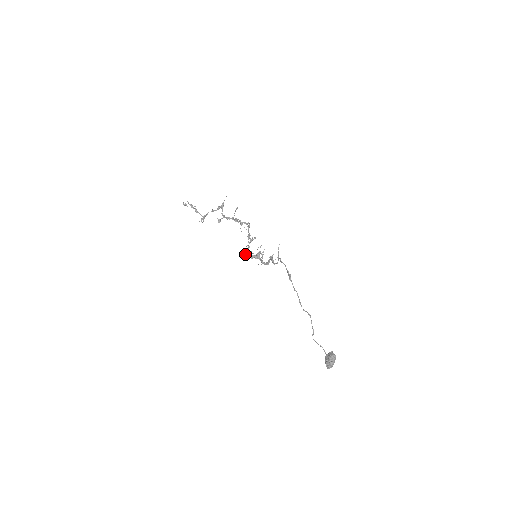
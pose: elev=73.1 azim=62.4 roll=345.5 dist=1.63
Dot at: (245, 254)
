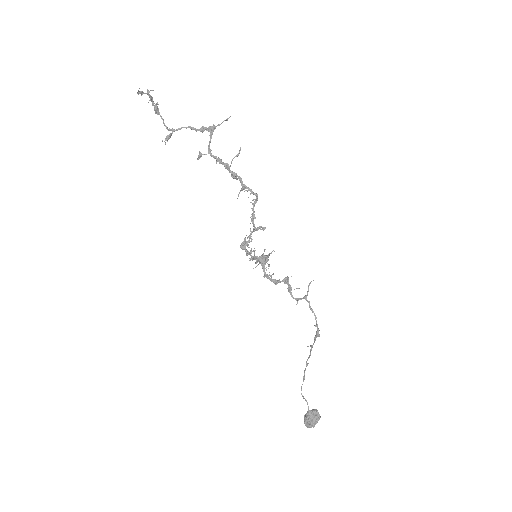
Dot at: (241, 247)
